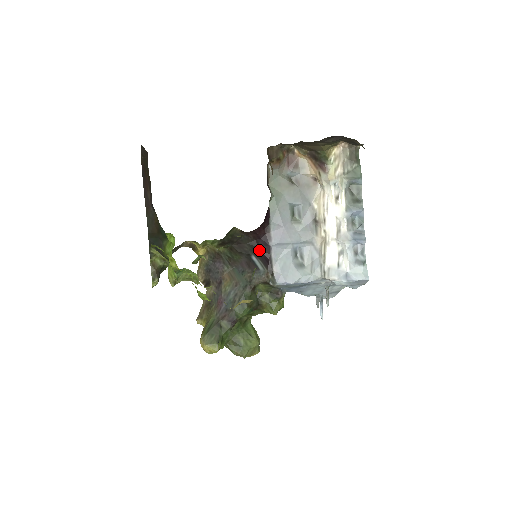
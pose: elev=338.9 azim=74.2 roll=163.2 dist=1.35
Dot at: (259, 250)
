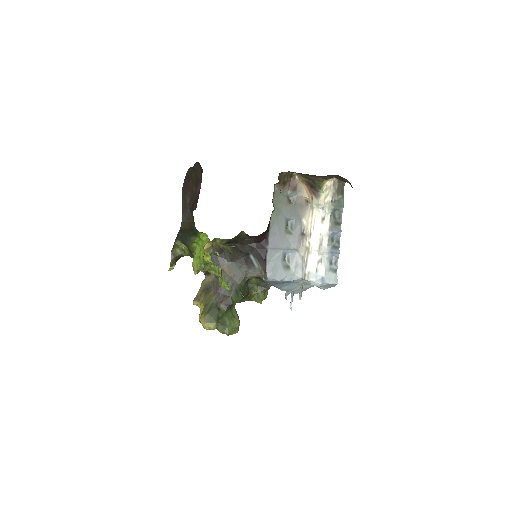
Dot at: (257, 251)
